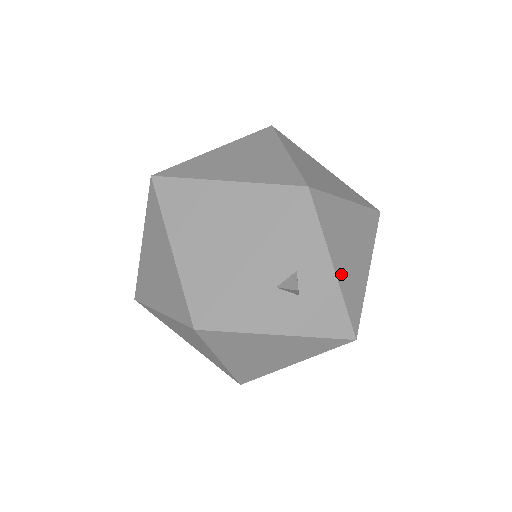
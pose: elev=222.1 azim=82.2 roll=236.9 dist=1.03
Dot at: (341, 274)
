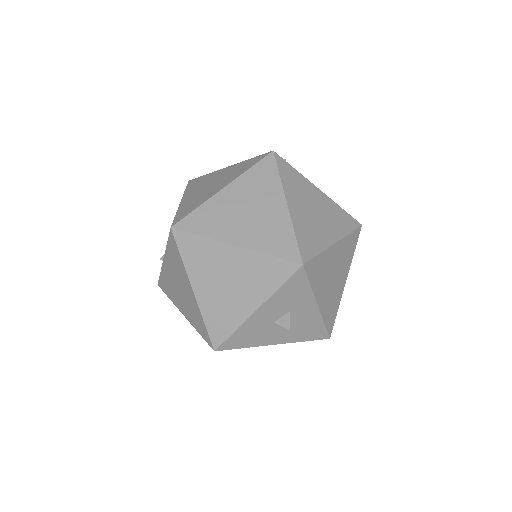
Dot at: (323, 305)
